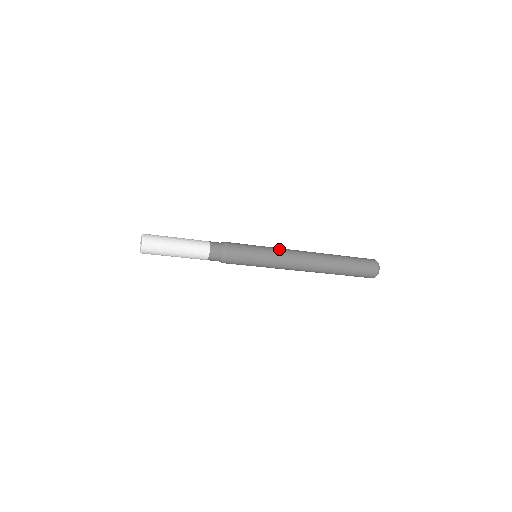
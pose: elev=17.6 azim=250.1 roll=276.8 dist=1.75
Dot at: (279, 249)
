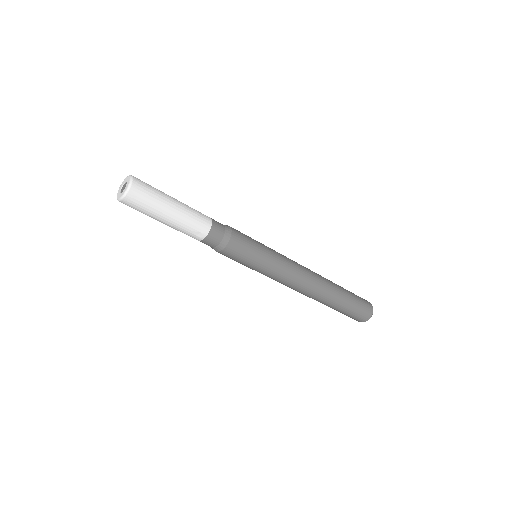
Dot at: (286, 261)
